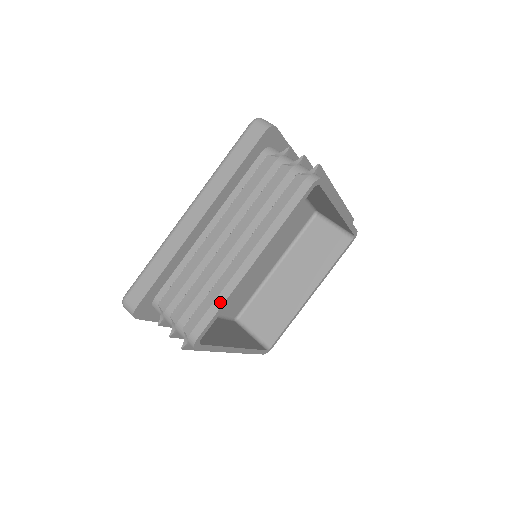
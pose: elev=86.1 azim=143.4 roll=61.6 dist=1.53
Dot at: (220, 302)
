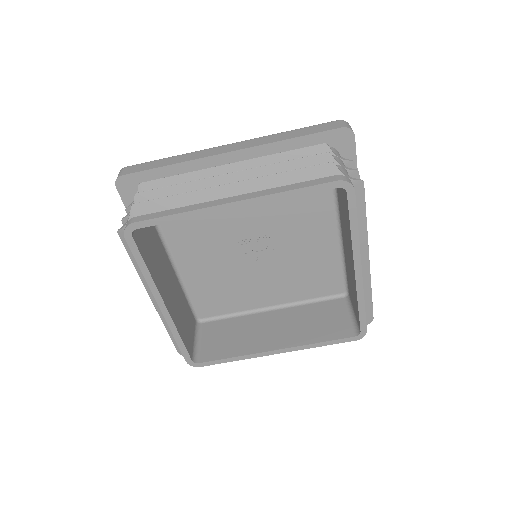
Dot at: (175, 336)
